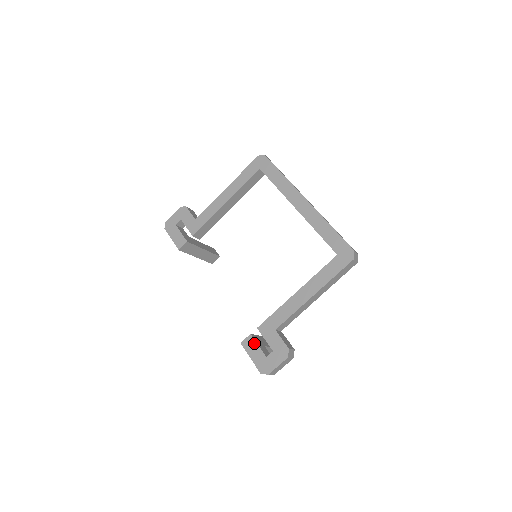
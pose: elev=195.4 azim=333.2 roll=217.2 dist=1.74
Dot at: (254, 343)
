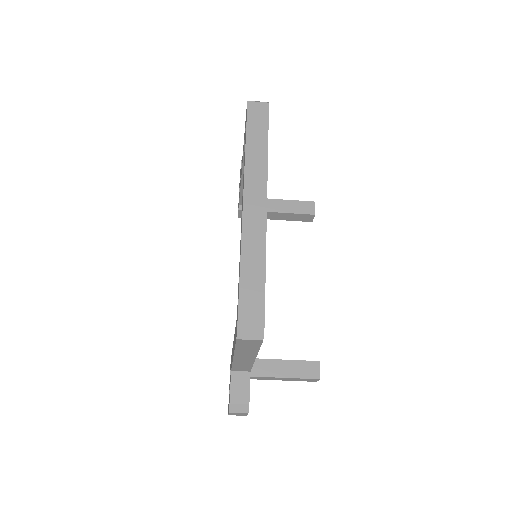
Dot at: (230, 370)
